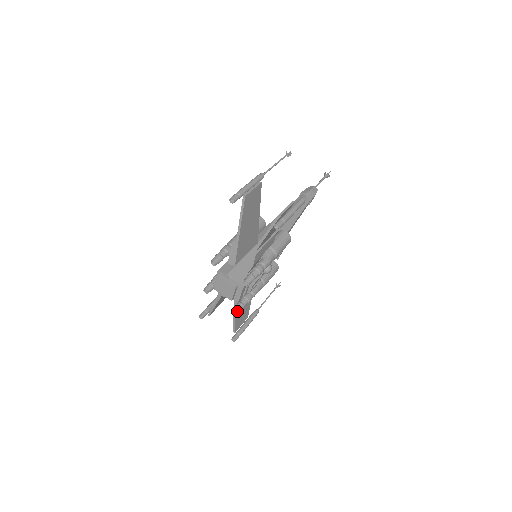
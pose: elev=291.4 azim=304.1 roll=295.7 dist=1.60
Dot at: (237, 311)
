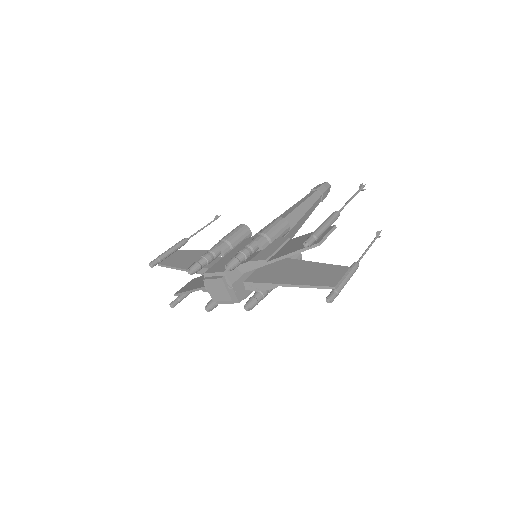
Dot at: (210, 310)
